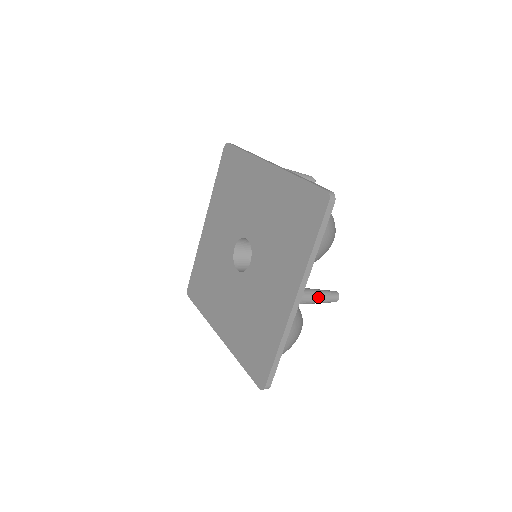
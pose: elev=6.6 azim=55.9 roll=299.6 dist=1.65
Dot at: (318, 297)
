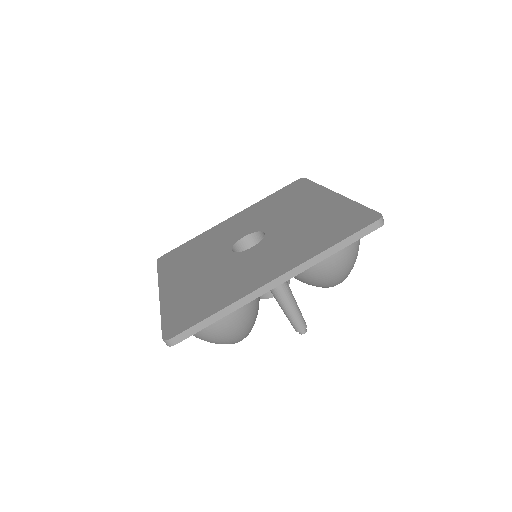
Dot at: occluded
